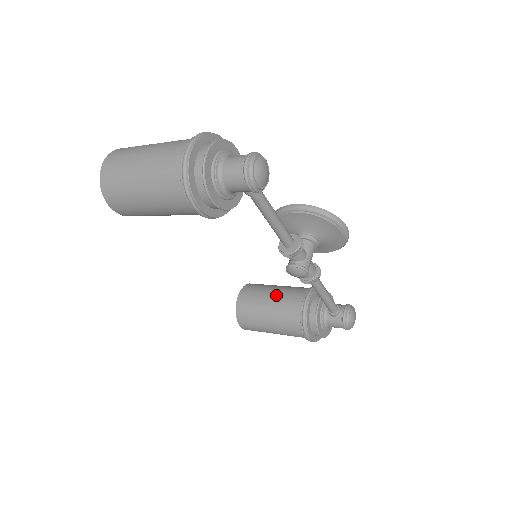
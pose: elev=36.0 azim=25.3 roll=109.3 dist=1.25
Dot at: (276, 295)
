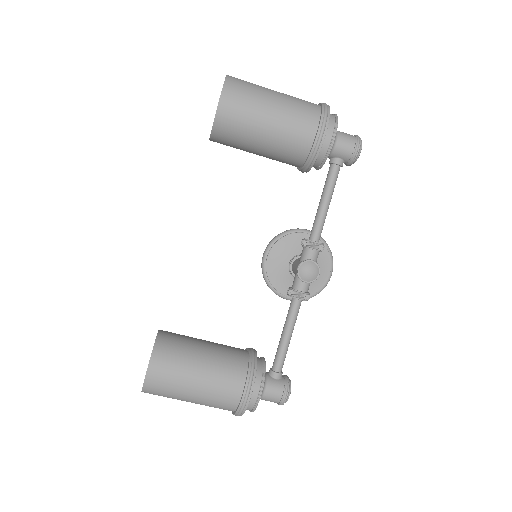
Dot at: occluded
